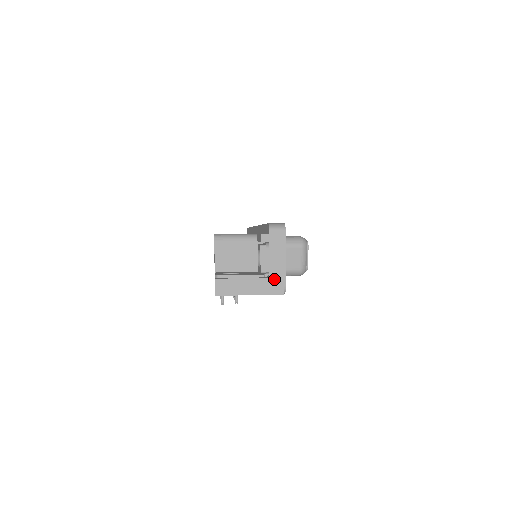
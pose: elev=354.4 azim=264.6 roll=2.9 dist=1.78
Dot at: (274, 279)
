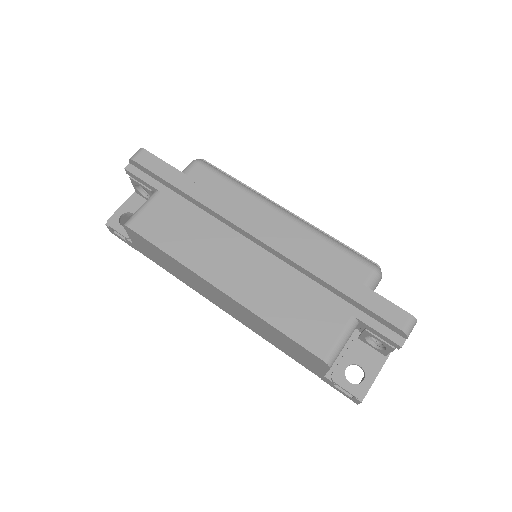
Dot at: occluded
